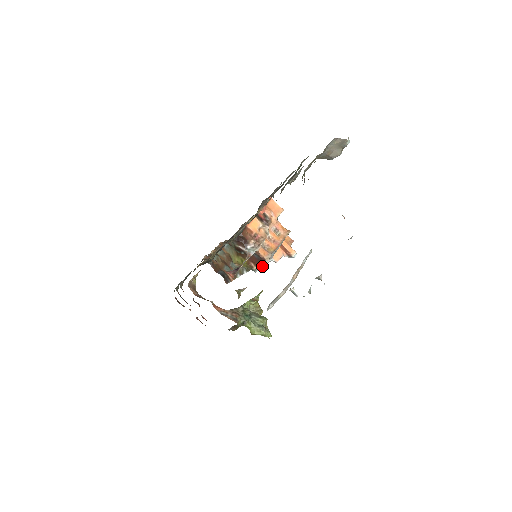
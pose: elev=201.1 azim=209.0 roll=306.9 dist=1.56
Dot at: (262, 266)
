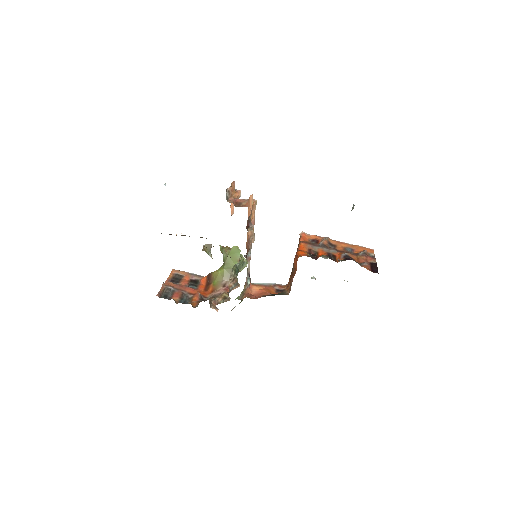
Dot at: occluded
